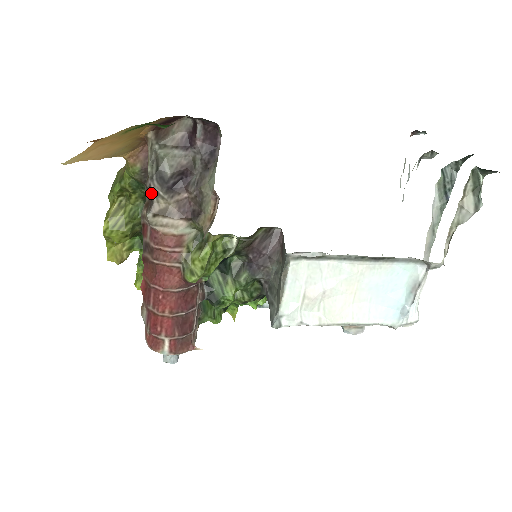
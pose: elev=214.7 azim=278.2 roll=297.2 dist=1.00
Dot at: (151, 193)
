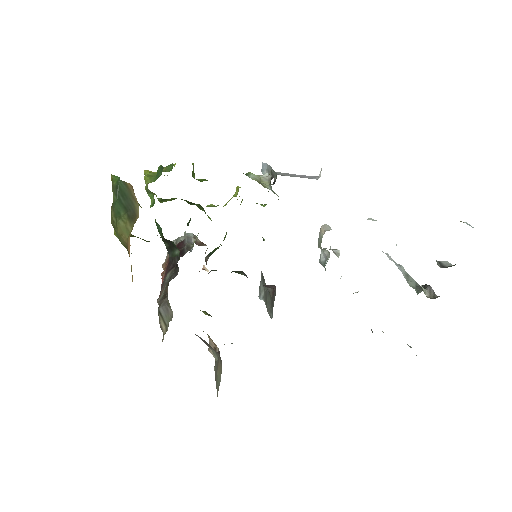
Dot at: occluded
